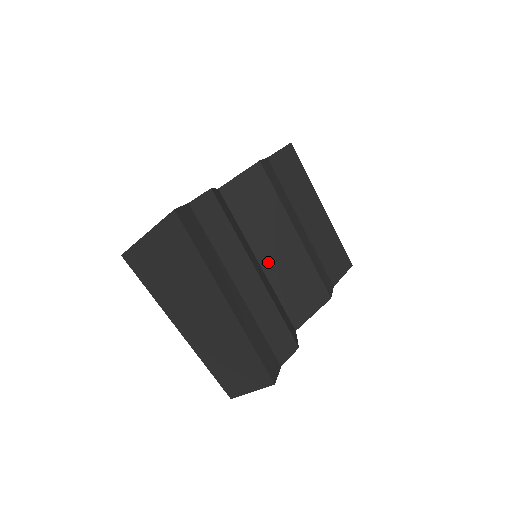
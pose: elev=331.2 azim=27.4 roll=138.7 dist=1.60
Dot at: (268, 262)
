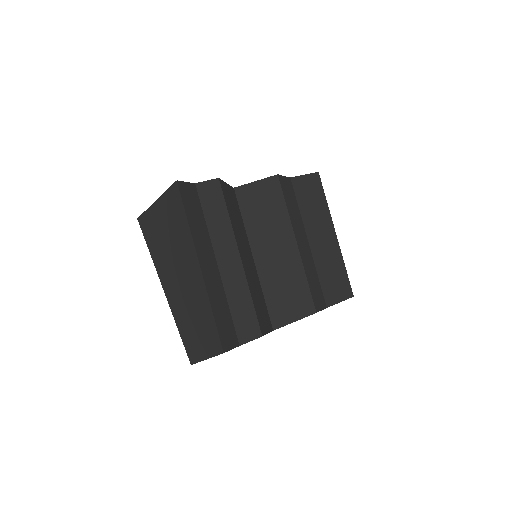
Dot at: (263, 261)
